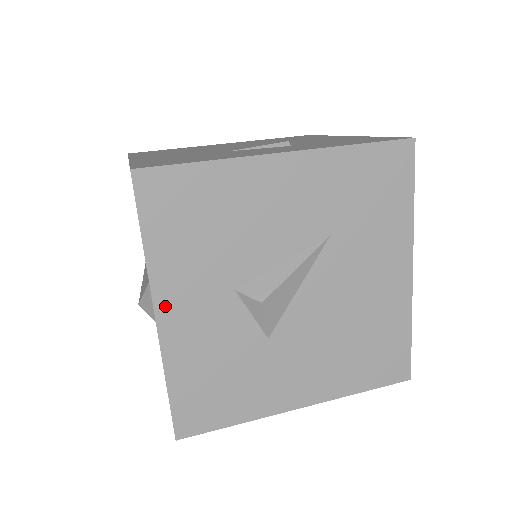
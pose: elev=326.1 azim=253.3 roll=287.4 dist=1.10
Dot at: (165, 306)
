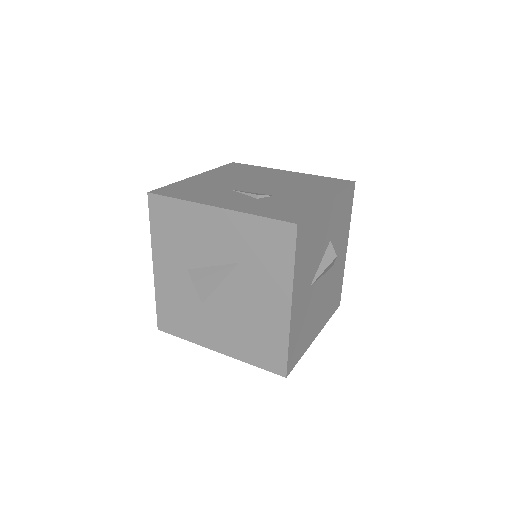
Dot at: (157, 262)
